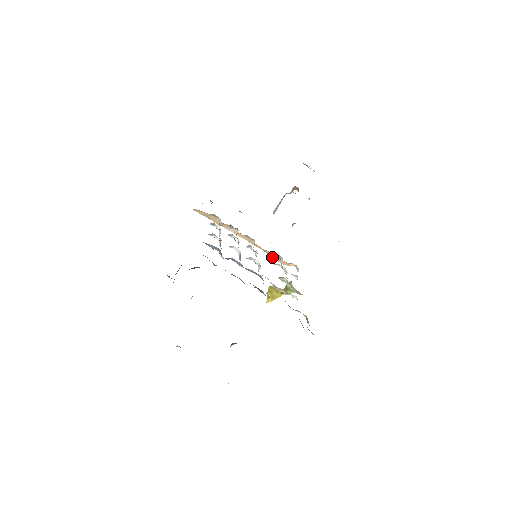
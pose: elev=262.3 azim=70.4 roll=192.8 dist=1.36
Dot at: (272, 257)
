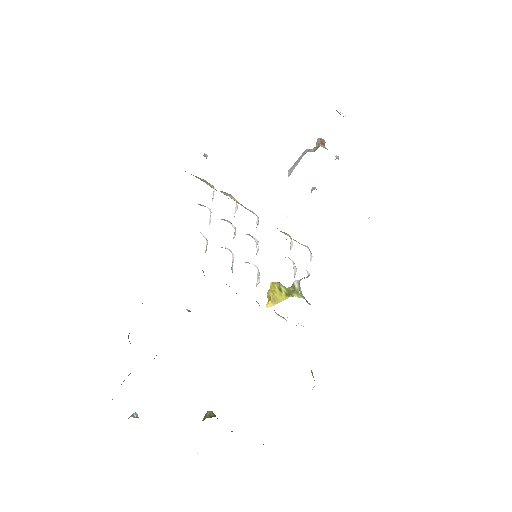
Dot at: occluded
